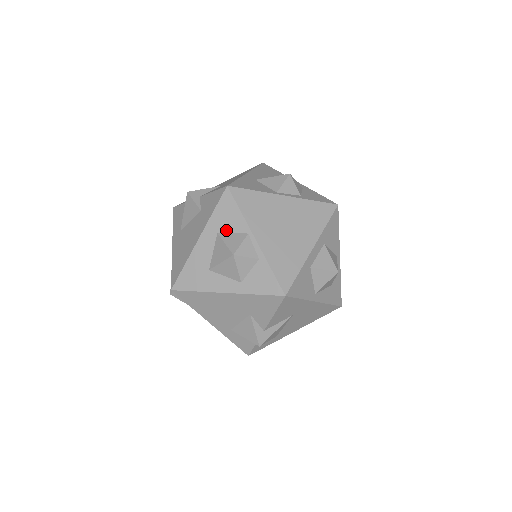
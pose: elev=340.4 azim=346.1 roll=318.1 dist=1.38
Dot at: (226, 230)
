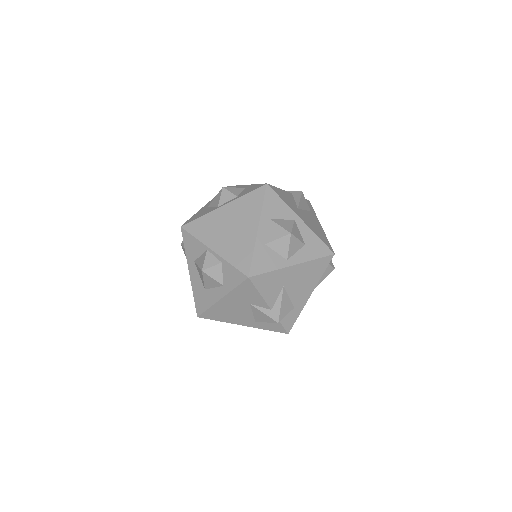
Dot at: (197, 256)
